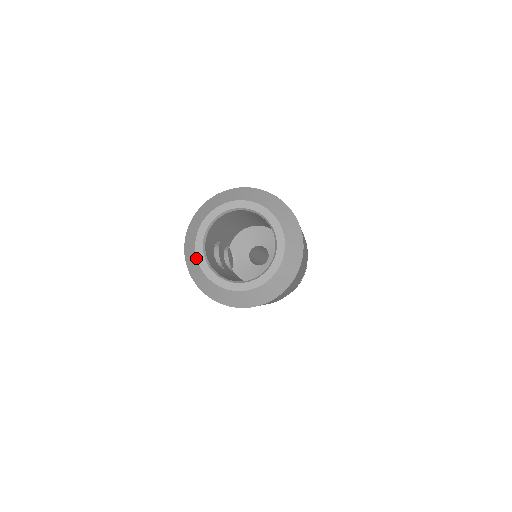
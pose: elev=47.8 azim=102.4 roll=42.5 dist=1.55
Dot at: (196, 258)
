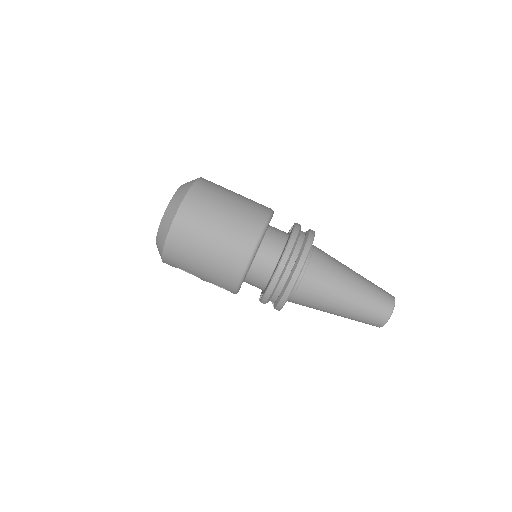
Dot at: occluded
